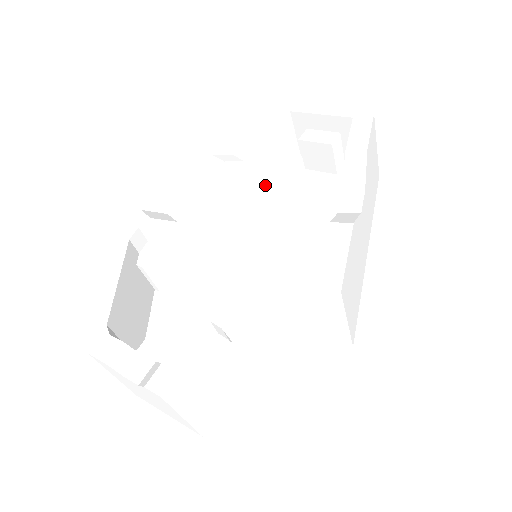
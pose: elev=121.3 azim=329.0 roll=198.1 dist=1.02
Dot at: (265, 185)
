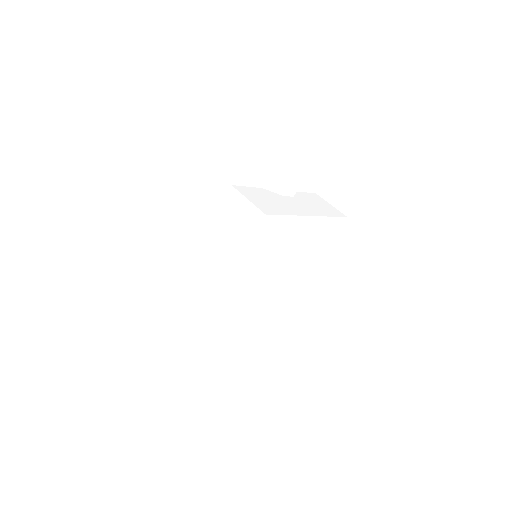
Dot at: occluded
